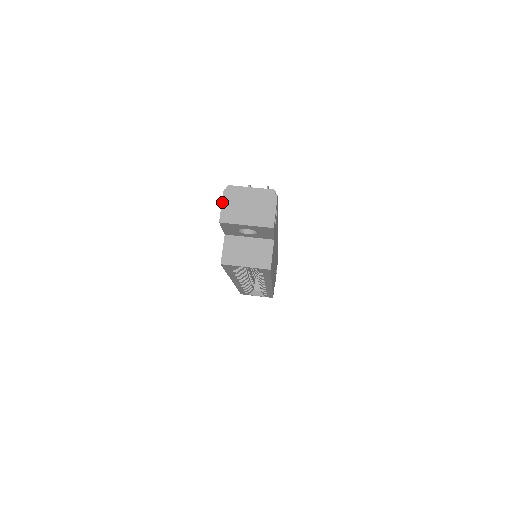
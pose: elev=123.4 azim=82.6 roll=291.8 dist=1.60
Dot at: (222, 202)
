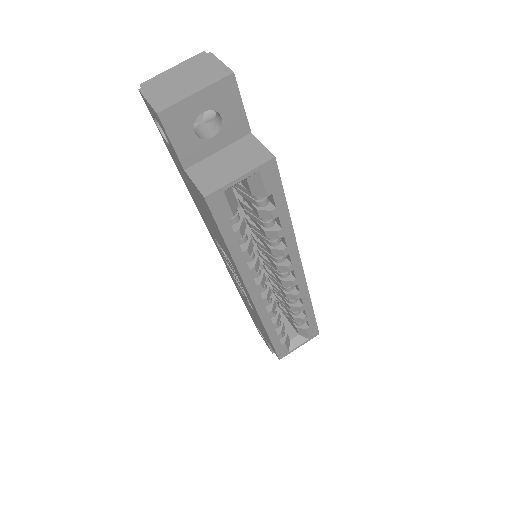
Dot at: (145, 98)
